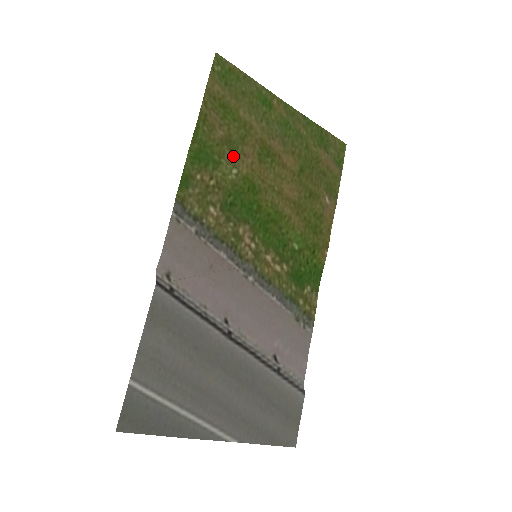
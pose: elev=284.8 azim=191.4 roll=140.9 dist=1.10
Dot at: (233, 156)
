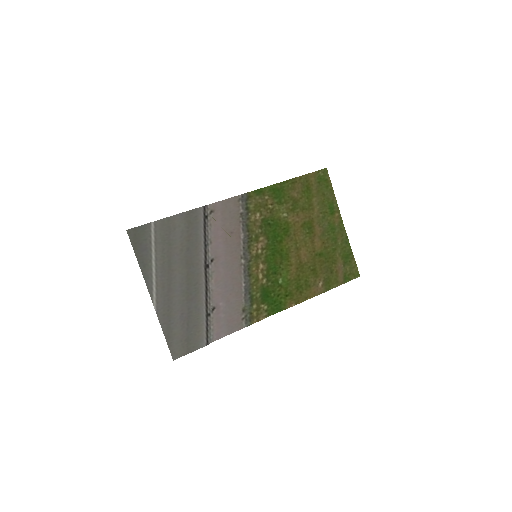
Dot at: (291, 209)
